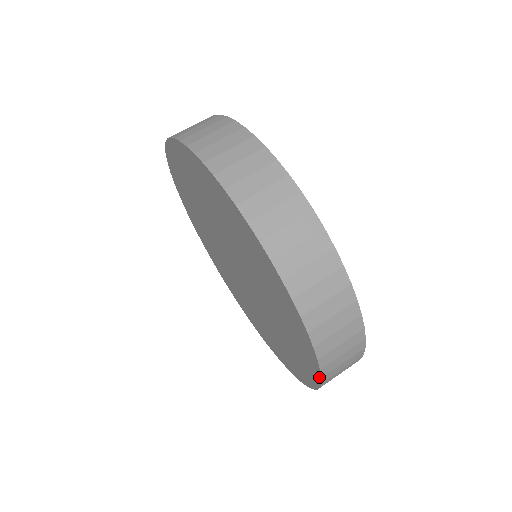
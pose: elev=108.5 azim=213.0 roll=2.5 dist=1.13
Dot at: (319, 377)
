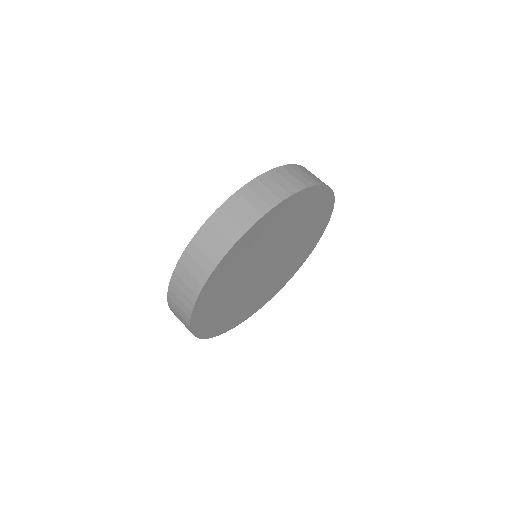
Dot at: occluded
